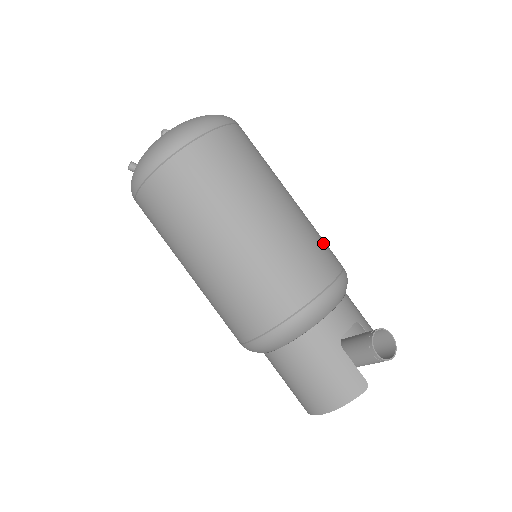
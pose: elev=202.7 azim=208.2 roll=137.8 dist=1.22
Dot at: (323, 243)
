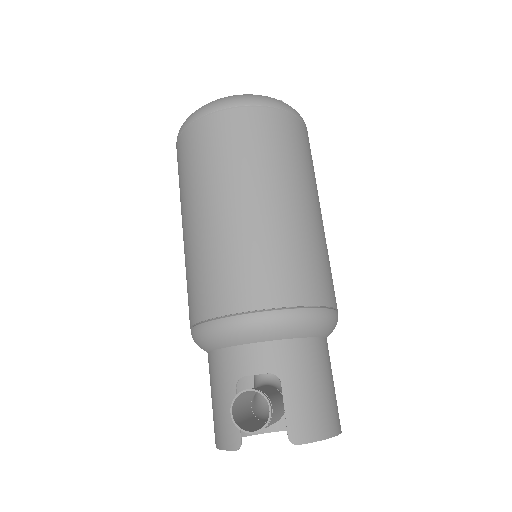
Dot at: (286, 266)
